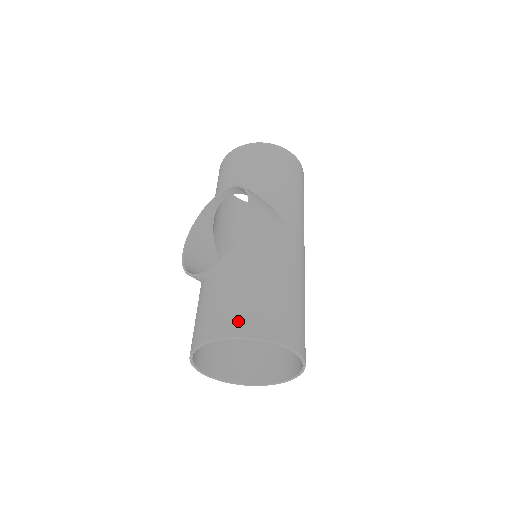
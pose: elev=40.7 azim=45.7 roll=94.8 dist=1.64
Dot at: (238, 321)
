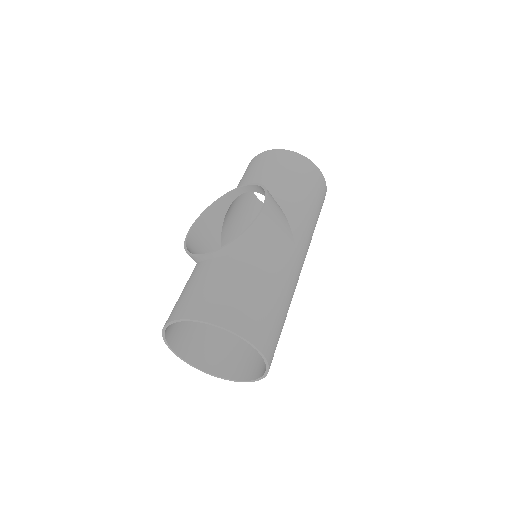
Dot at: (218, 309)
